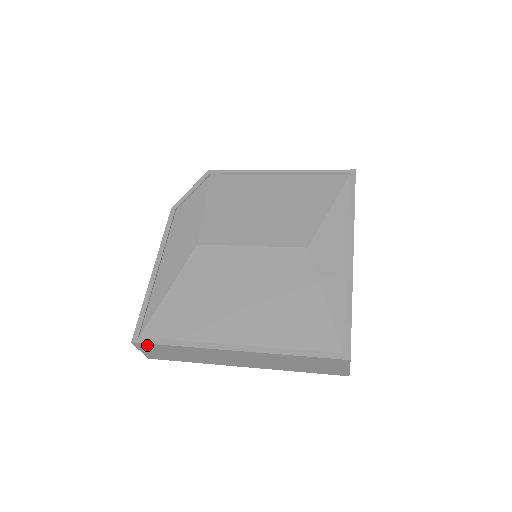
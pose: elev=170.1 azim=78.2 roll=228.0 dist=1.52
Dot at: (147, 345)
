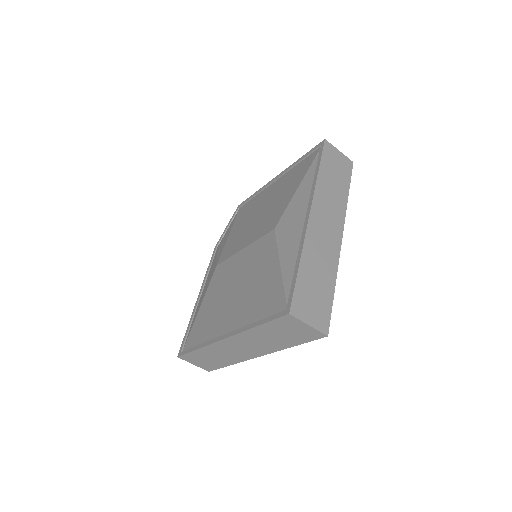
Dot at: (186, 356)
